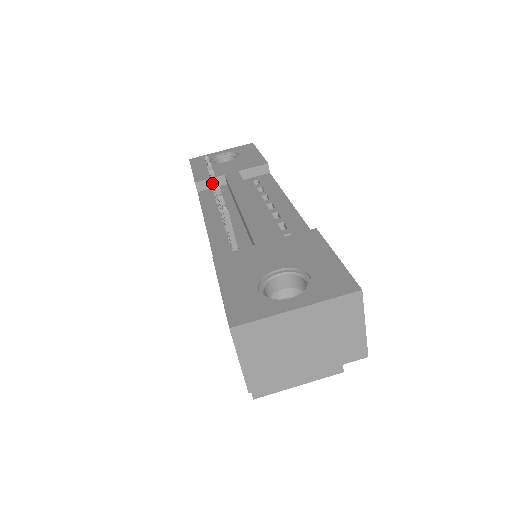
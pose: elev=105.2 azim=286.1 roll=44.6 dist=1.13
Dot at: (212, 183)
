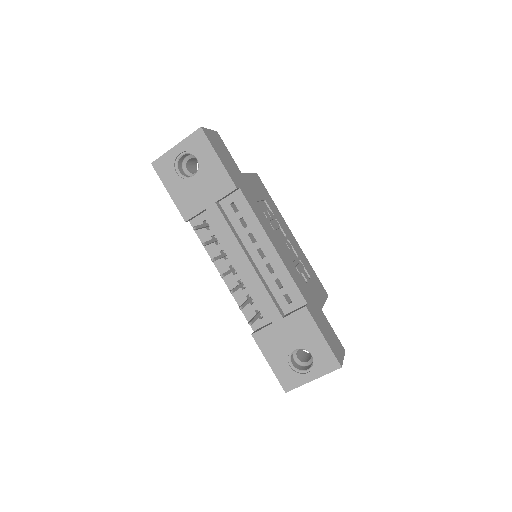
Dot at: occluded
